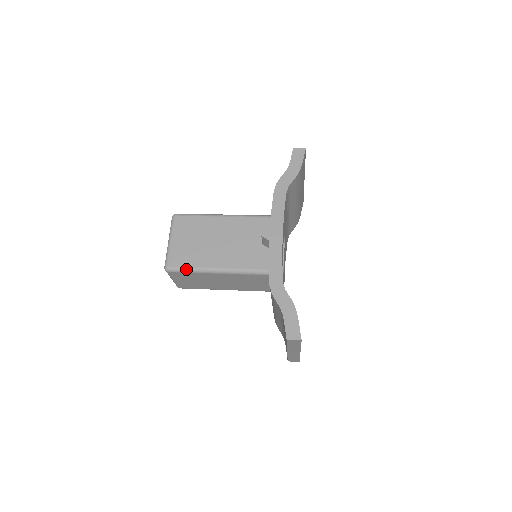
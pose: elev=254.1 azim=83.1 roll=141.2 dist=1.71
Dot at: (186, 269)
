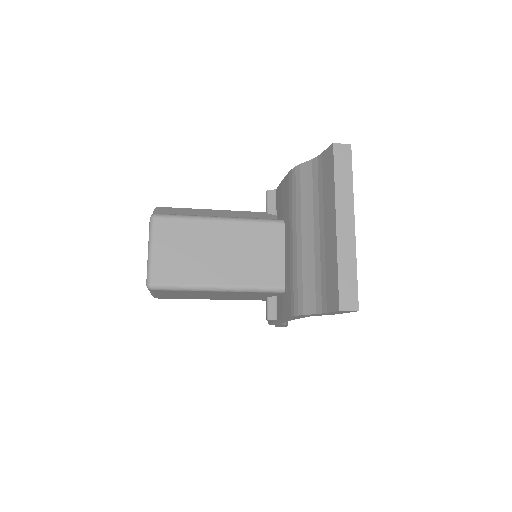
Dot at: (178, 298)
